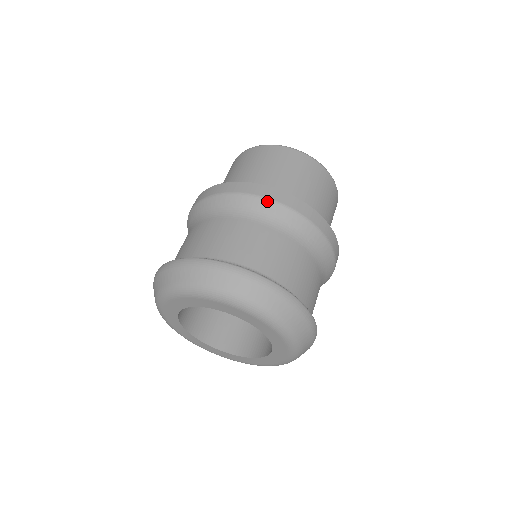
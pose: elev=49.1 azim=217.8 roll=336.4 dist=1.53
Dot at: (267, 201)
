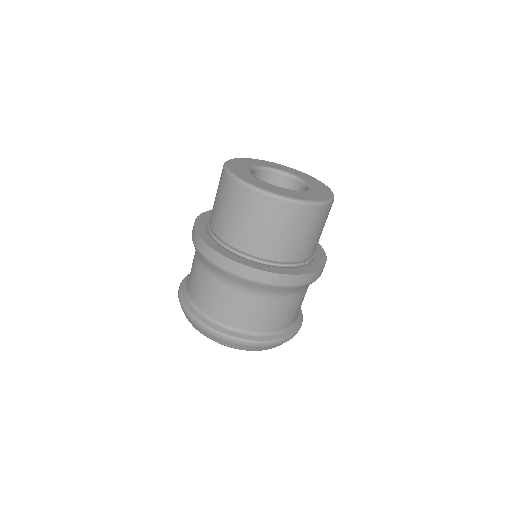
Dot at: (214, 265)
